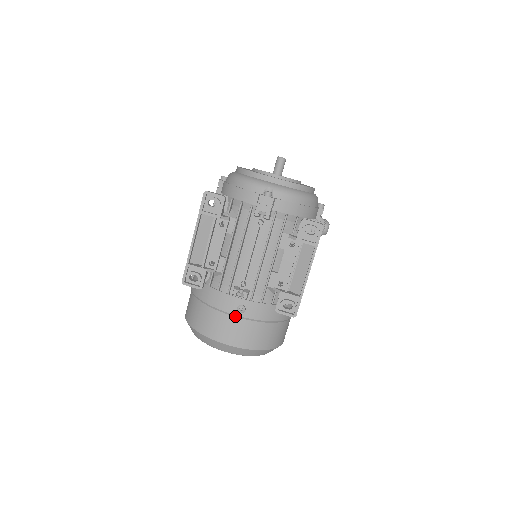
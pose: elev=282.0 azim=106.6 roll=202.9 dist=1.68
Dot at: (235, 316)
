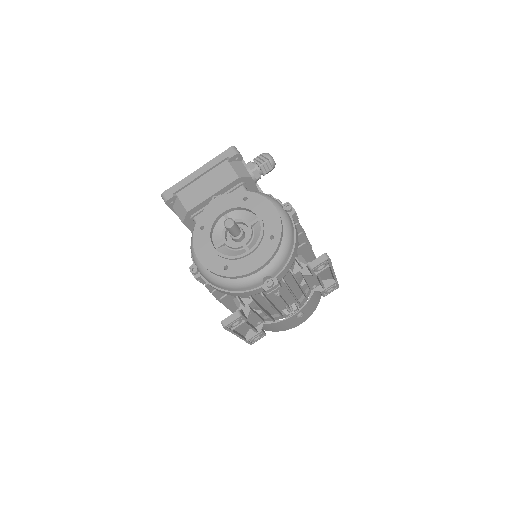
Dot at: (297, 318)
